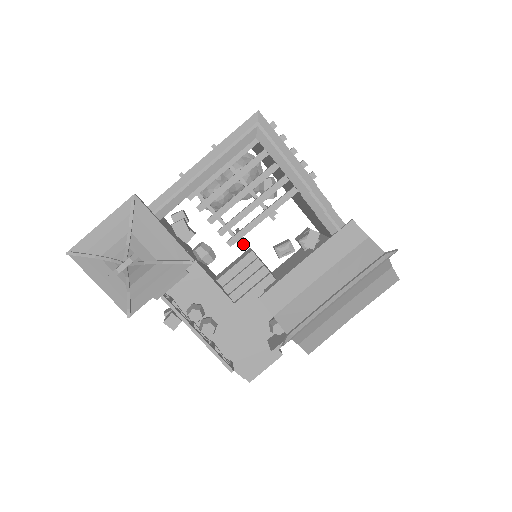
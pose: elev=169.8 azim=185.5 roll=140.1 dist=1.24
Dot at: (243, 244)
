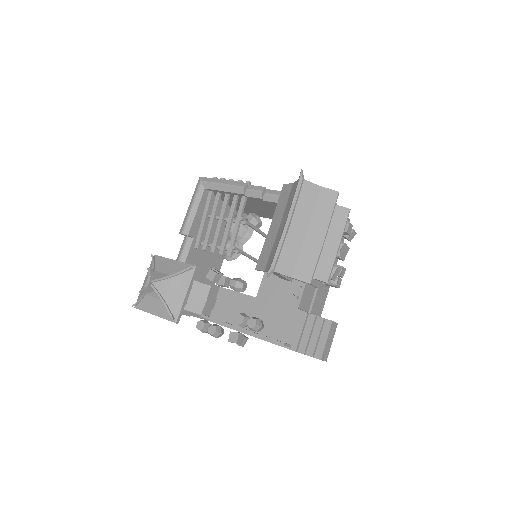
Dot at: (238, 251)
